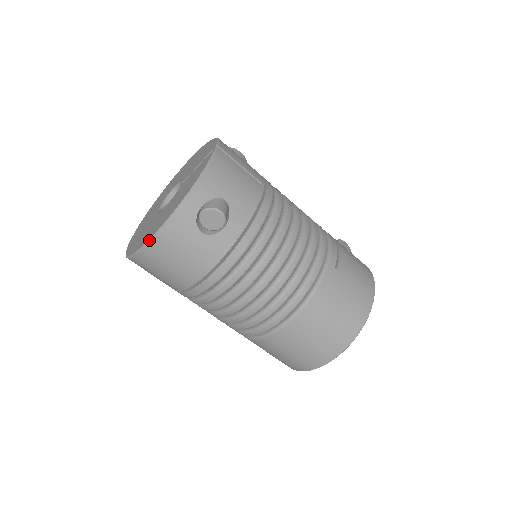
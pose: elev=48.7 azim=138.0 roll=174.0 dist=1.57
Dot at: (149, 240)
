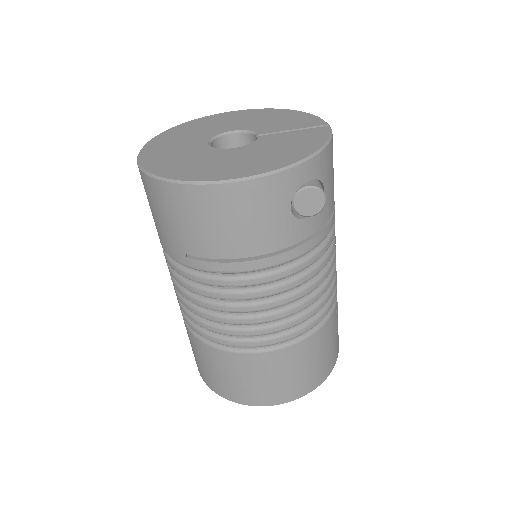
Dot at: (232, 180)
